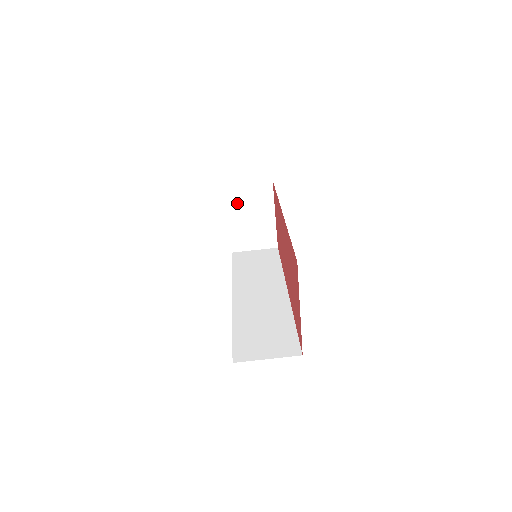
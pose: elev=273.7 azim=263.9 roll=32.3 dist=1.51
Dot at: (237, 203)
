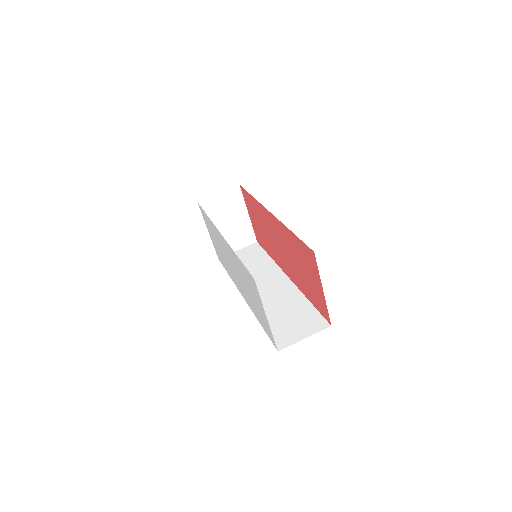
Dot at: (213, 214)
